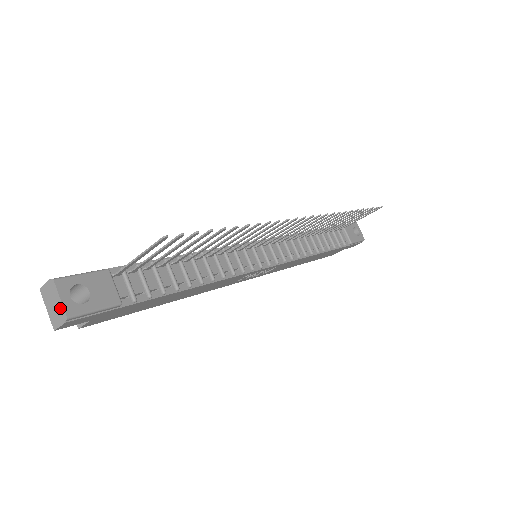
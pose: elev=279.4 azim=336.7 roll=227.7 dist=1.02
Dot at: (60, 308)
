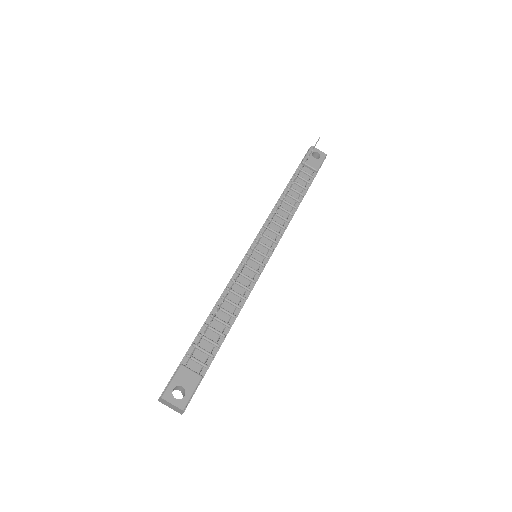
Dot at: (176, 408)
